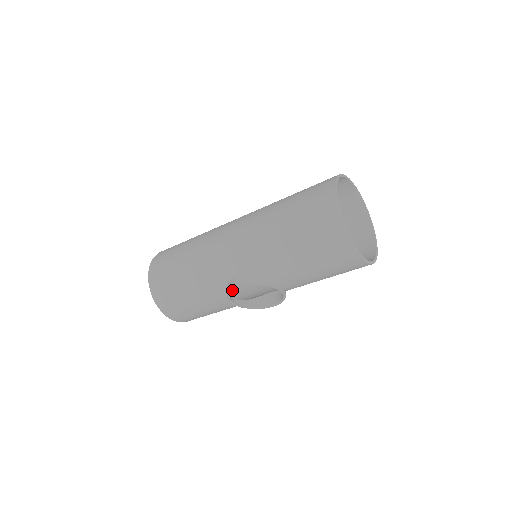
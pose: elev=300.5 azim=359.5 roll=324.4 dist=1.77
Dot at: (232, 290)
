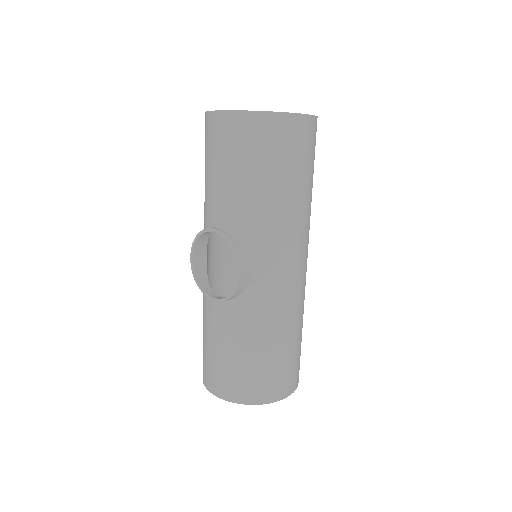
Dot at: (193, 270)
